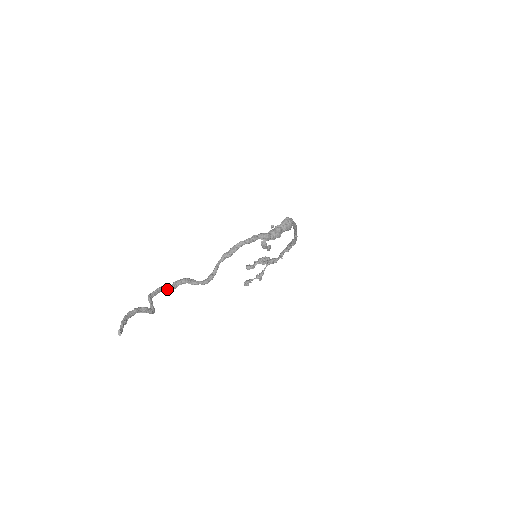
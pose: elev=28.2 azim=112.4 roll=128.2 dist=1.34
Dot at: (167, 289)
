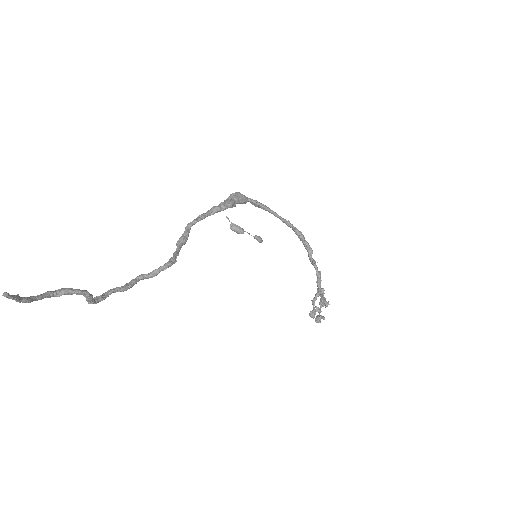
Dot at: (116, 290)
